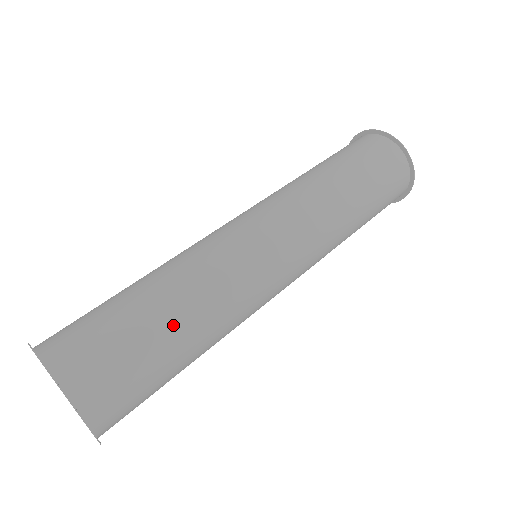
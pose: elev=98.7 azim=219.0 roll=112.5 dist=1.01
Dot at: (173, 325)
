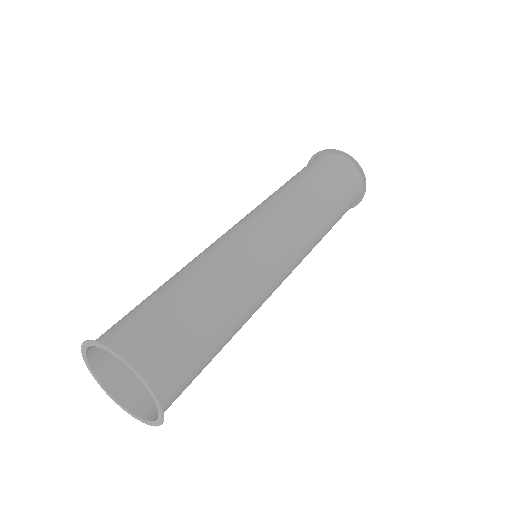
Dot at: (224, 345)
